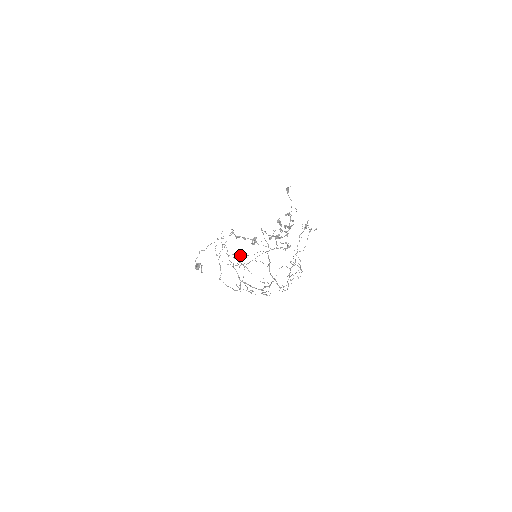
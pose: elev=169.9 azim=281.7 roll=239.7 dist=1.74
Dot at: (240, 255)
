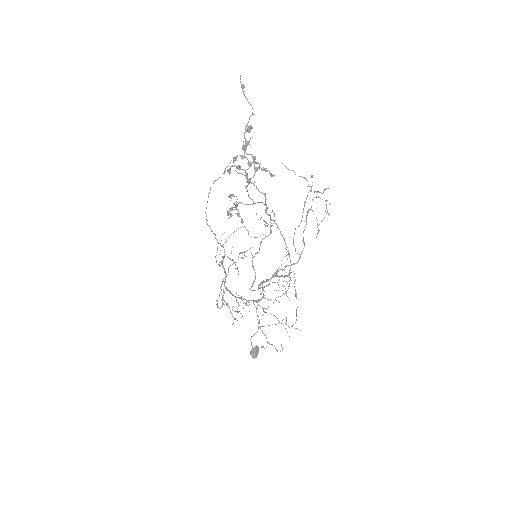
Dot at: (293, 324)
